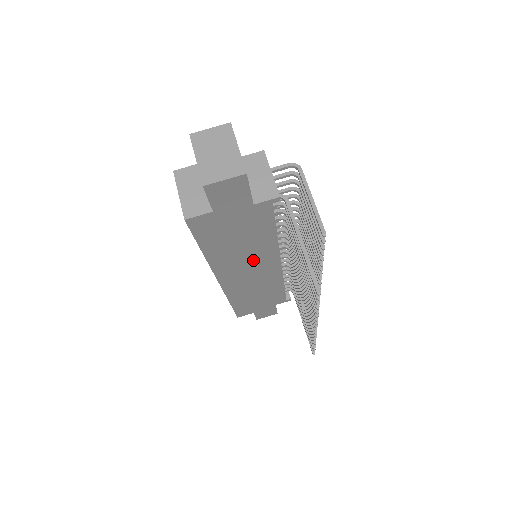
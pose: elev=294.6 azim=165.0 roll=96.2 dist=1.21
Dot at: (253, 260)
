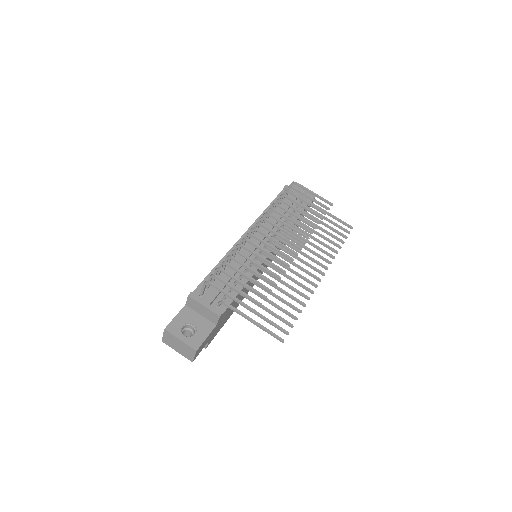
Dot at: (255, 277)
